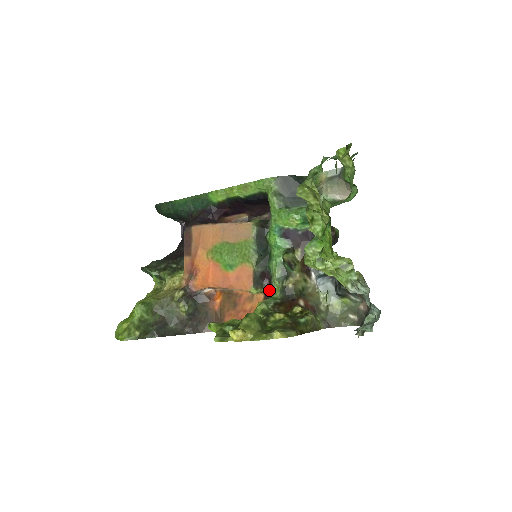
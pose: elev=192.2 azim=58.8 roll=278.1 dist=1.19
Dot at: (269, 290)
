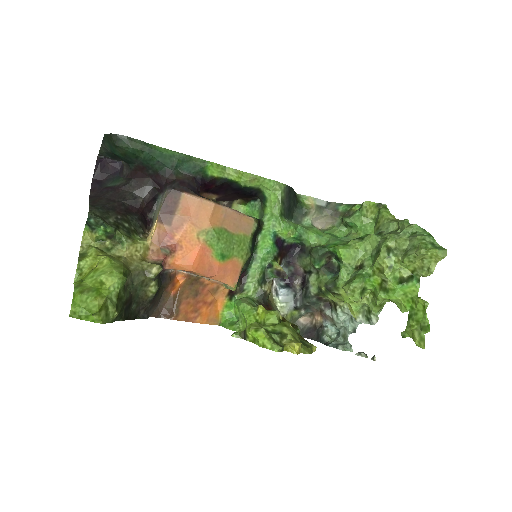
Dot at: (238, 288)
